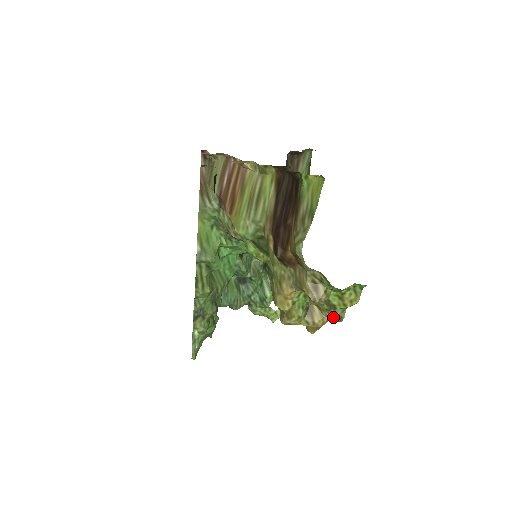
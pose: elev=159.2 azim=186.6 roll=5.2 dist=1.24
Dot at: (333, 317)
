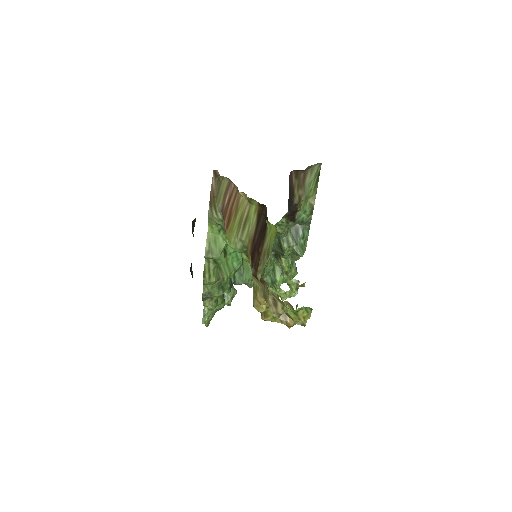
Dot at: (296, 323)
